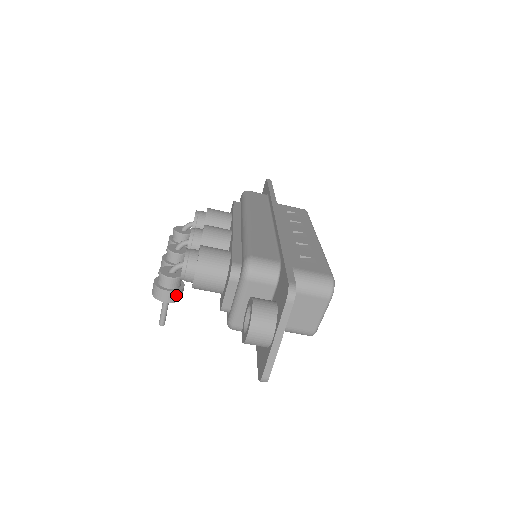
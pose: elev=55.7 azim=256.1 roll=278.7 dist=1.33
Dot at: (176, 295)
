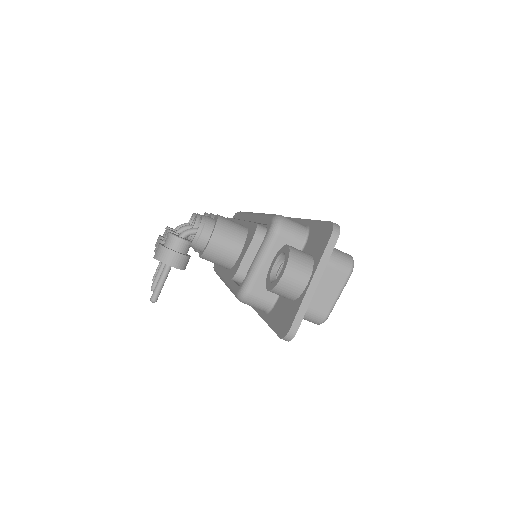
Dot at: (183, 261)
